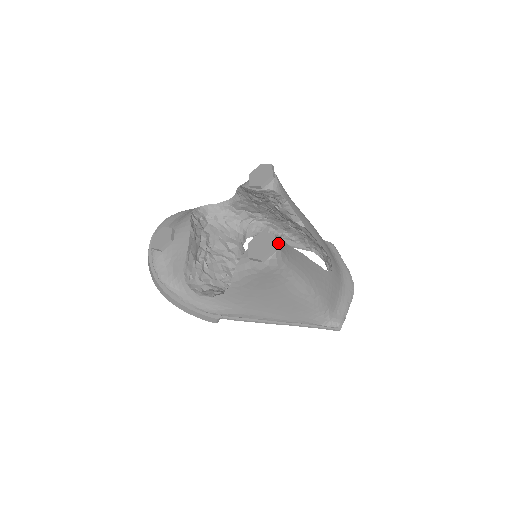
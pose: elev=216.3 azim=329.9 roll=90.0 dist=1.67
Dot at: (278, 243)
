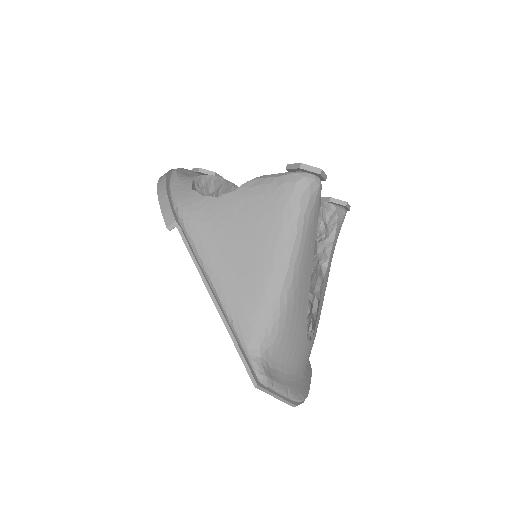
Dot at: occluded
